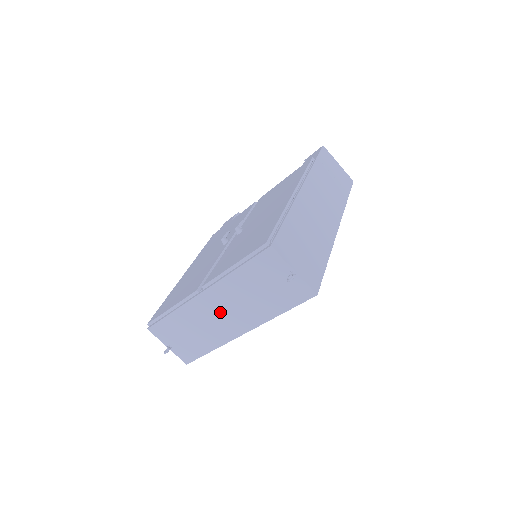
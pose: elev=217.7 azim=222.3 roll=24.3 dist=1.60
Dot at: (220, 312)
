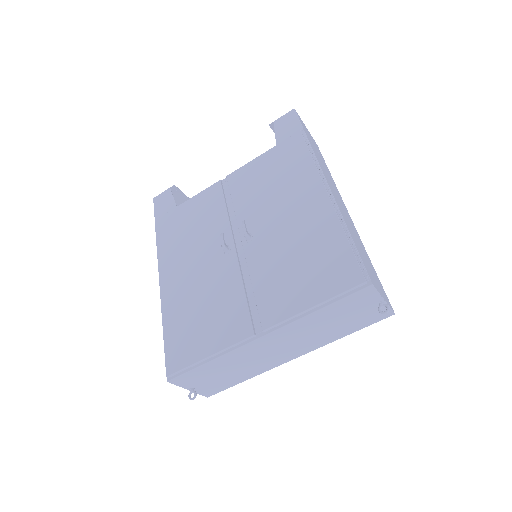
Dot at: (277, 348)
